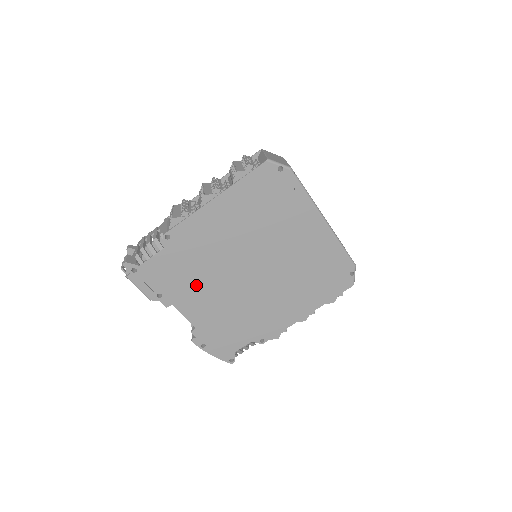
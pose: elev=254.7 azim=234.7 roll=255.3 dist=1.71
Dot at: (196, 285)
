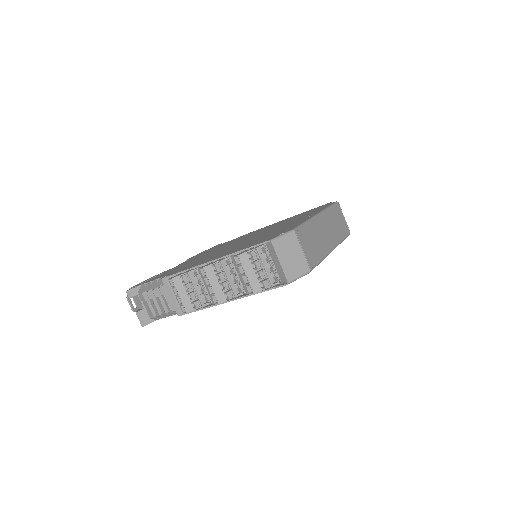
Dot at: occluded
